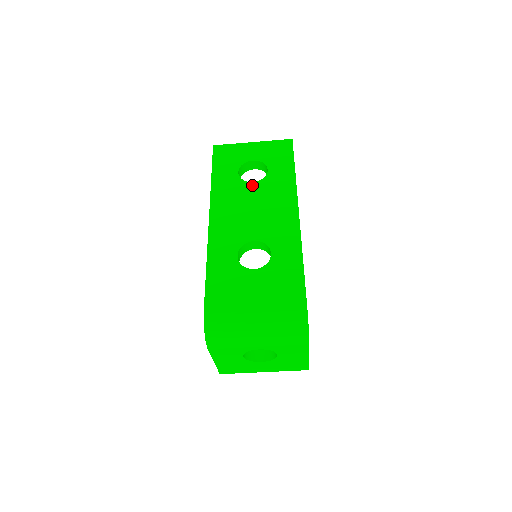
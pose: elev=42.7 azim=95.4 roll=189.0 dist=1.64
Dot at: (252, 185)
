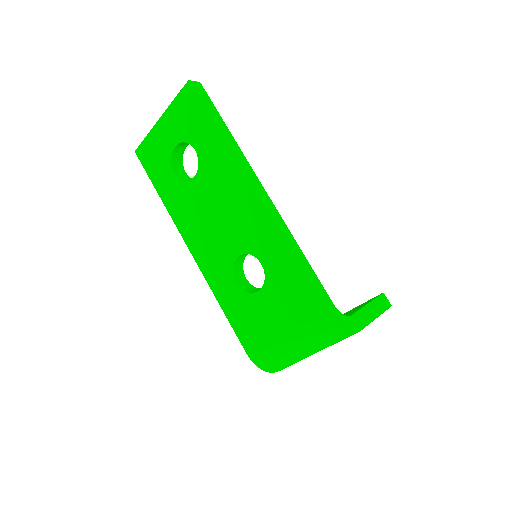
Dot at: (195, 183)
